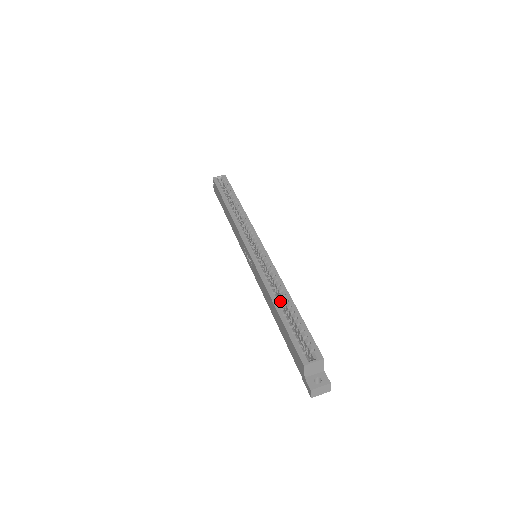
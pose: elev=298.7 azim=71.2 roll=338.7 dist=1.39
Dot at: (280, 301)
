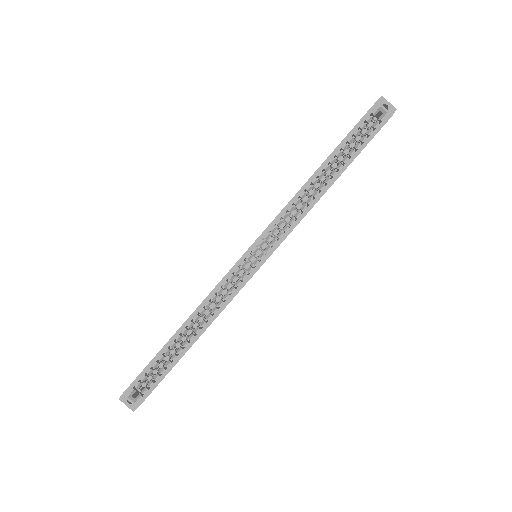
Dot at: occluded
